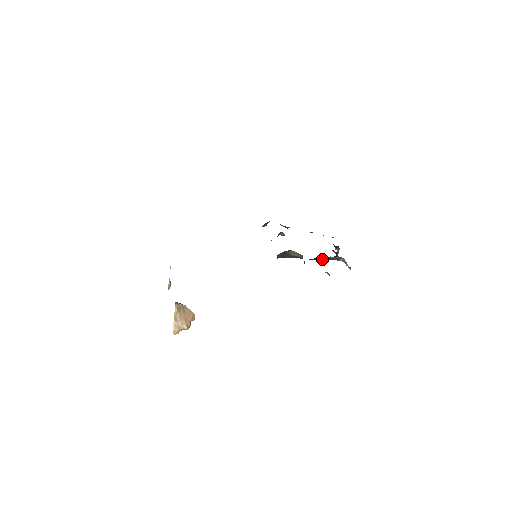
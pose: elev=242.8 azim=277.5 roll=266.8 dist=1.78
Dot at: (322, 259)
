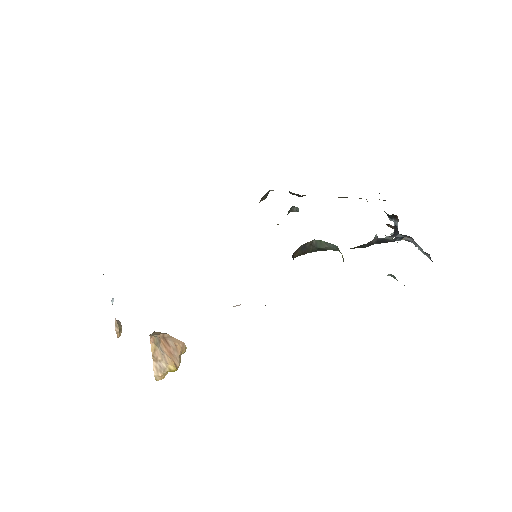
Dot at: (372, 244)
